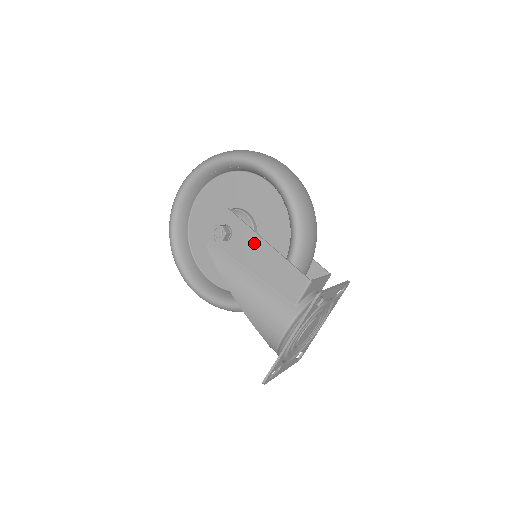
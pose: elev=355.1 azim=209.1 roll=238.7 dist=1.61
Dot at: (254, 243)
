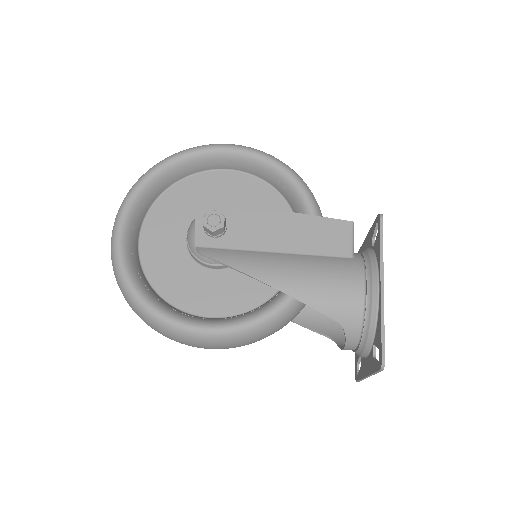
Dot at: (262, 218)
